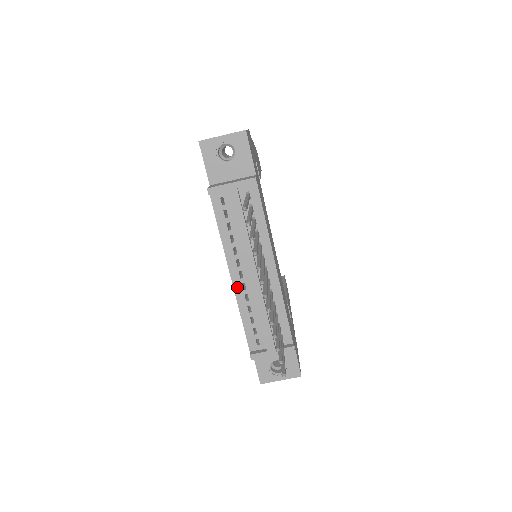
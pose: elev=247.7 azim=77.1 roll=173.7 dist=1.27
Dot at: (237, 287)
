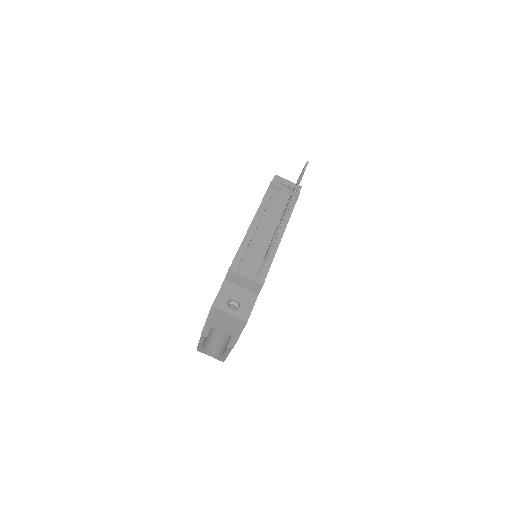
Dot at: (250, 231)
